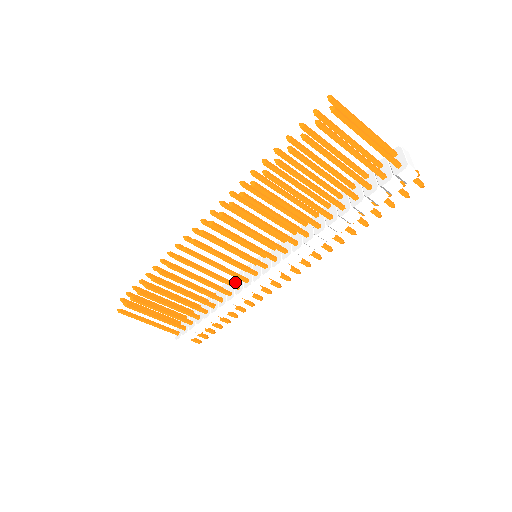
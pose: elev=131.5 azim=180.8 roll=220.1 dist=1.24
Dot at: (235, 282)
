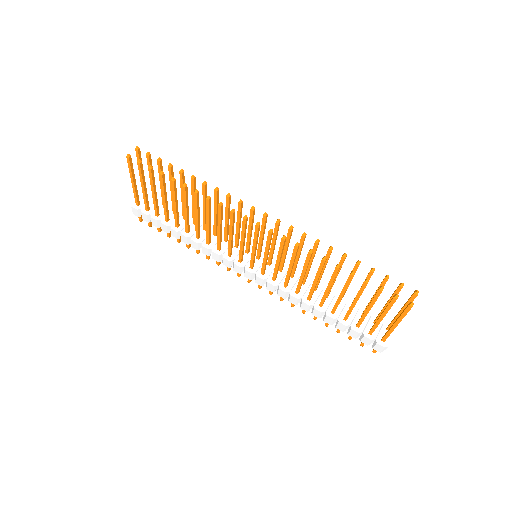
Dot at: occluded
